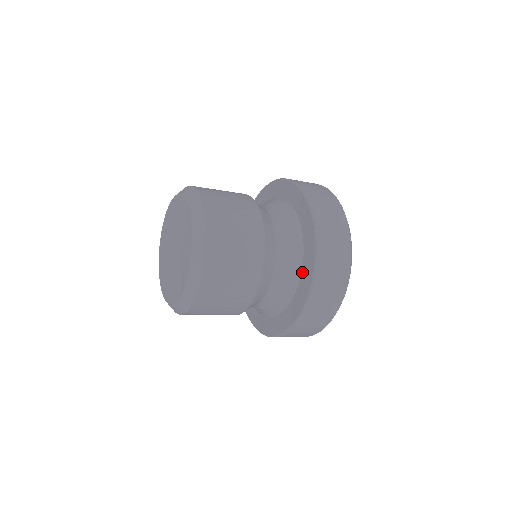
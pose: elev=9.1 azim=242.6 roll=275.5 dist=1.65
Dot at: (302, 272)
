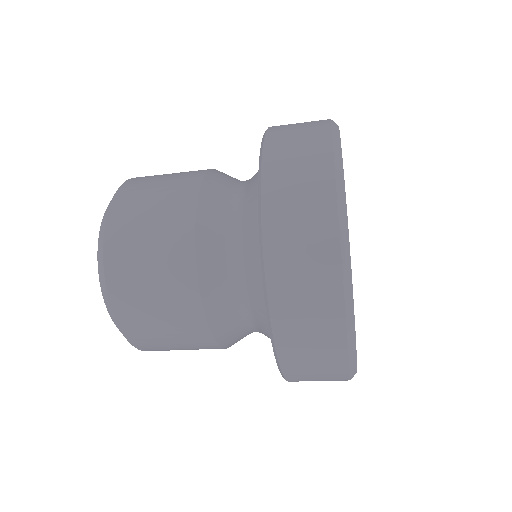
Dot at: occluded
